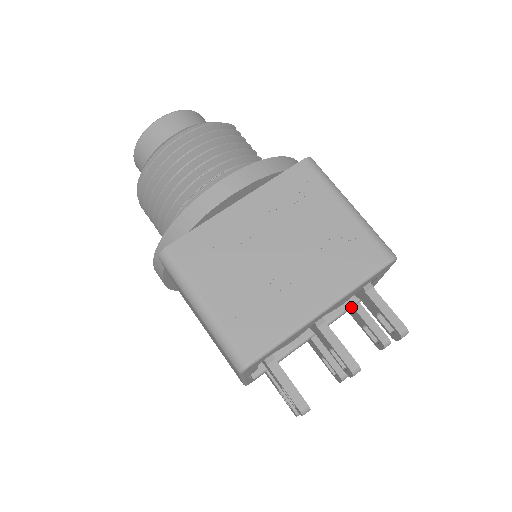
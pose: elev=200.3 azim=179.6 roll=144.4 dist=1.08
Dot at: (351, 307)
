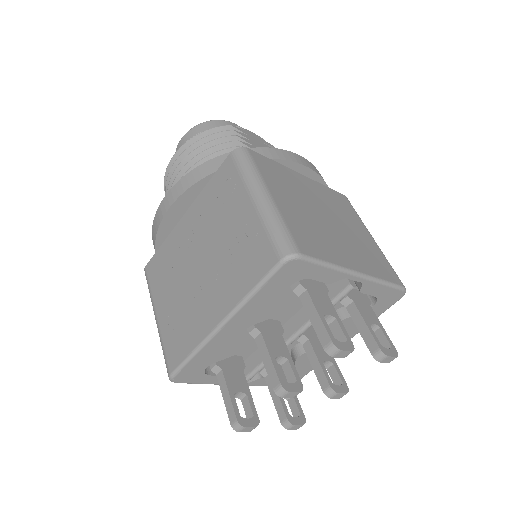
Dot at: occluded
